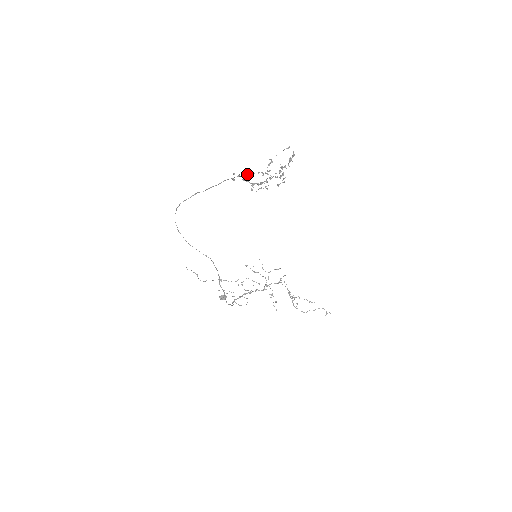
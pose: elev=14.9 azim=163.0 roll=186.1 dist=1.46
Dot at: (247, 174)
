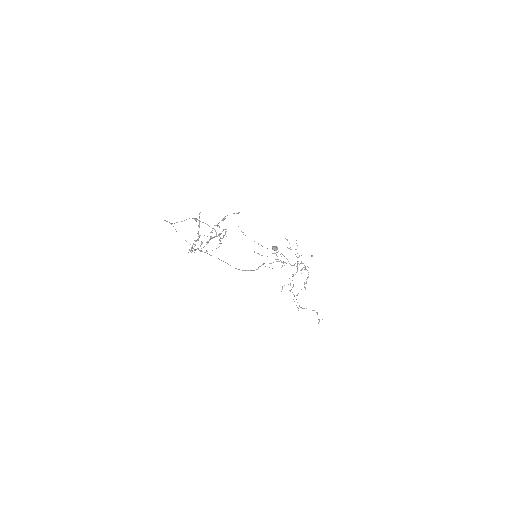
Dot at: (202, 222)
